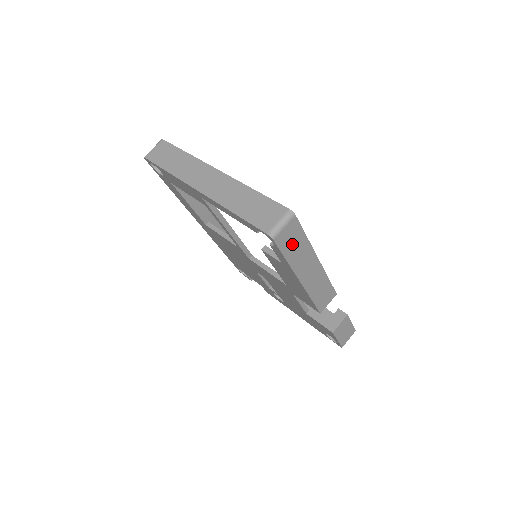
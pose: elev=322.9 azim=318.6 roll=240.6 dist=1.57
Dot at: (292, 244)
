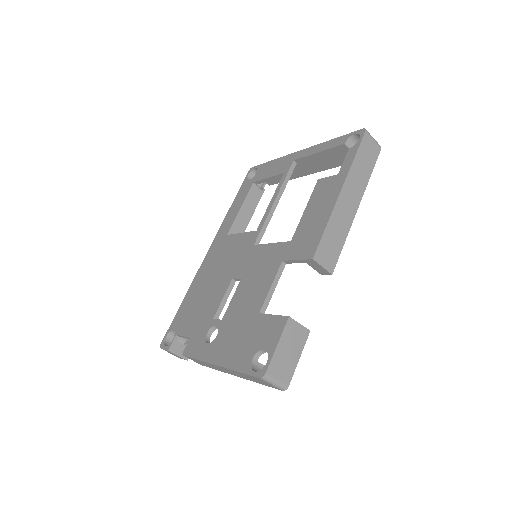
Dot at: (365, 158)
